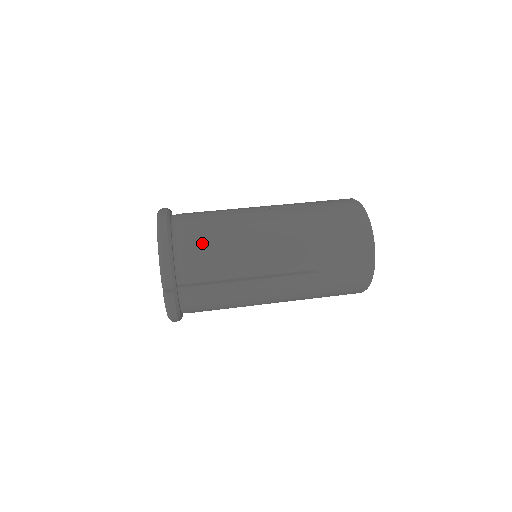
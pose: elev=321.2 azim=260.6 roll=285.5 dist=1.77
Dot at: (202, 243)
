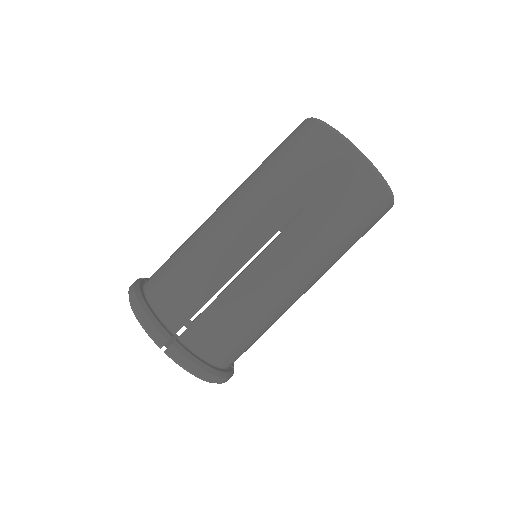
Dot at: (238, 342)
